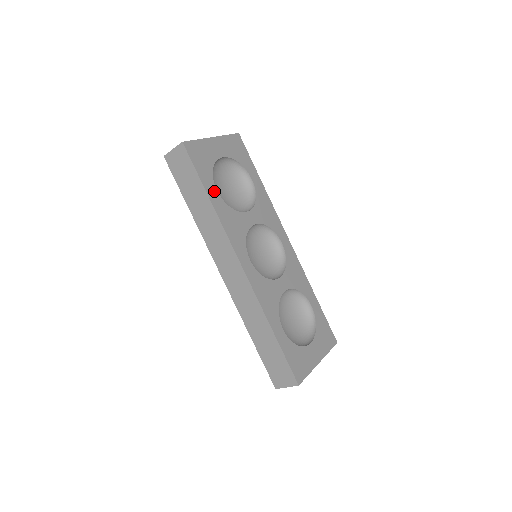
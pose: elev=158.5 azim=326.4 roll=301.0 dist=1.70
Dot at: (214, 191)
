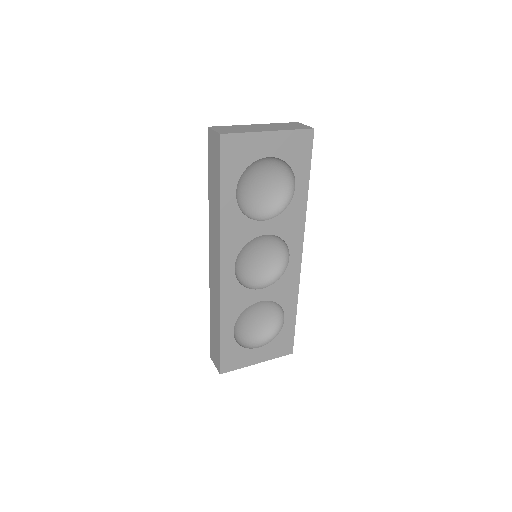
Dot at: (232, 194)
